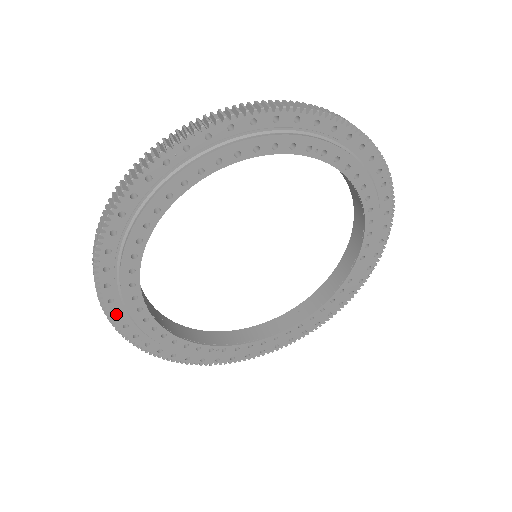
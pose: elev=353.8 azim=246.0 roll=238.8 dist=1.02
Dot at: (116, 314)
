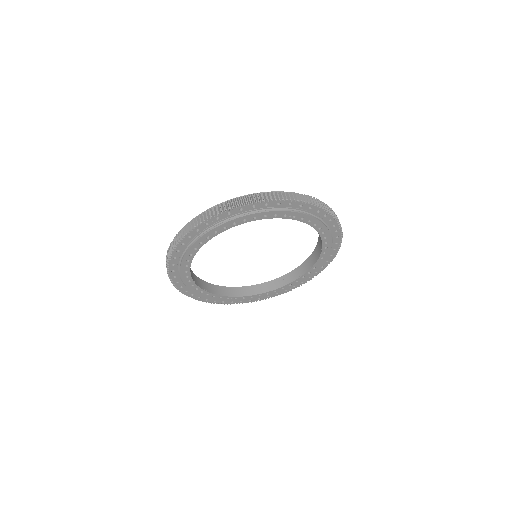
Dot at: (177, 282)
